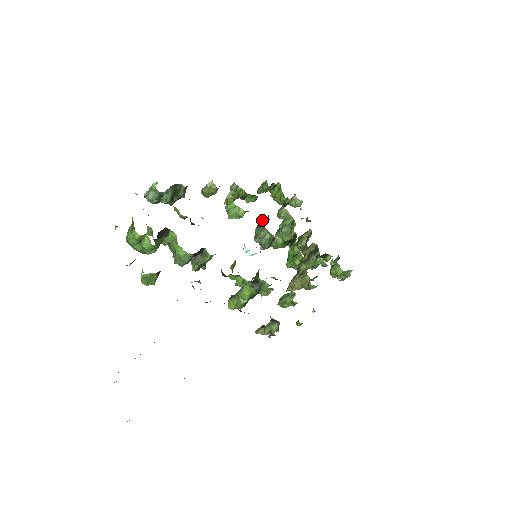
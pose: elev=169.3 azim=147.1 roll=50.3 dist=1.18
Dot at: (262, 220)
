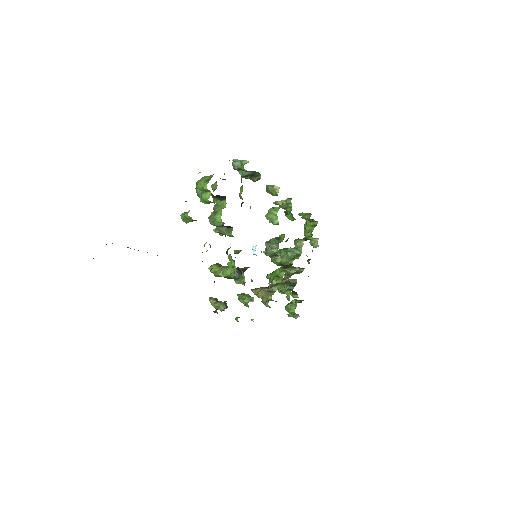
Dot at: (282, 238)
